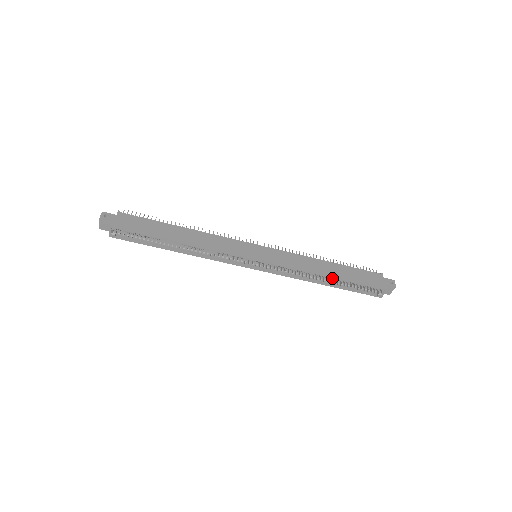
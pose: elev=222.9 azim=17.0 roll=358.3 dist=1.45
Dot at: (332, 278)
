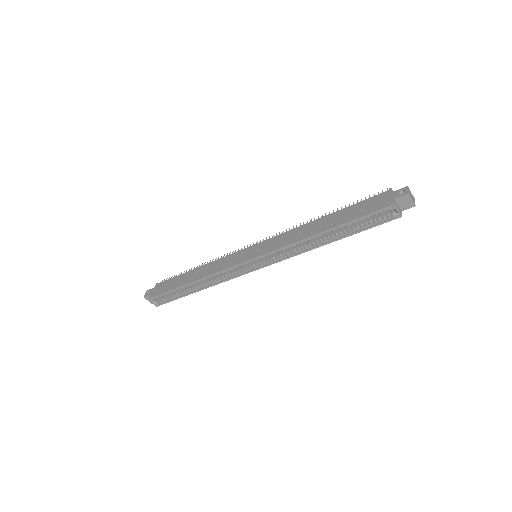
Dot at: (328, 232)
